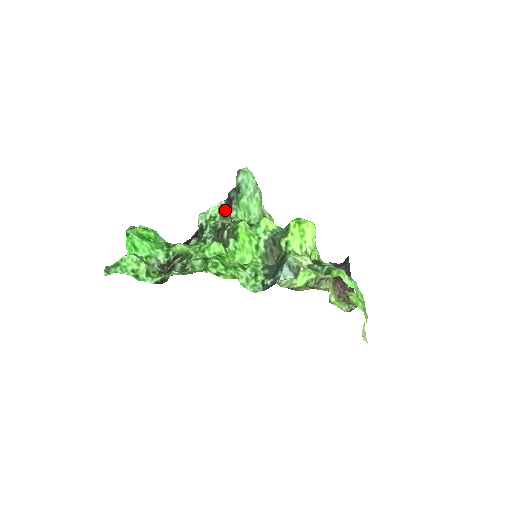
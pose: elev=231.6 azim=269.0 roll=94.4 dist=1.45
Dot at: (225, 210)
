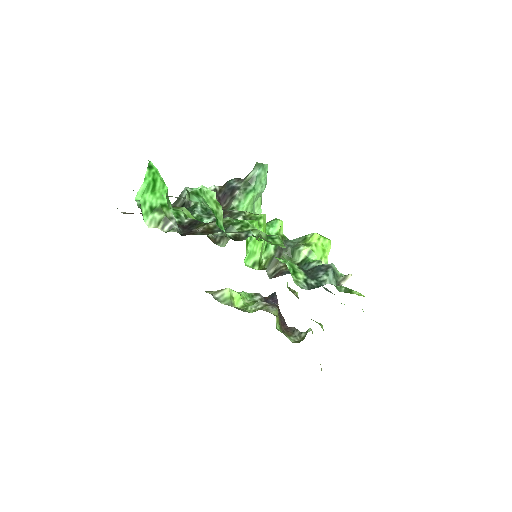
Dot at: (217, 196)
